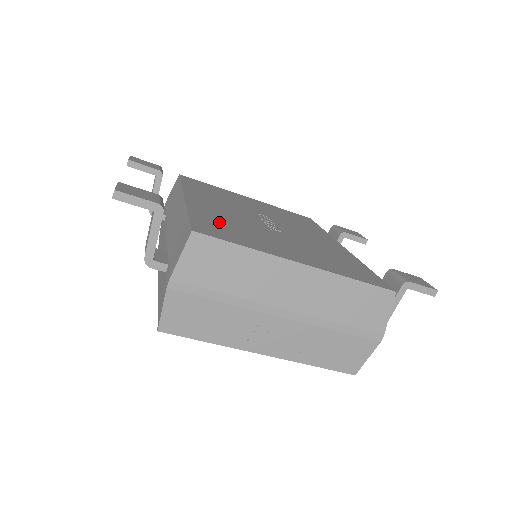
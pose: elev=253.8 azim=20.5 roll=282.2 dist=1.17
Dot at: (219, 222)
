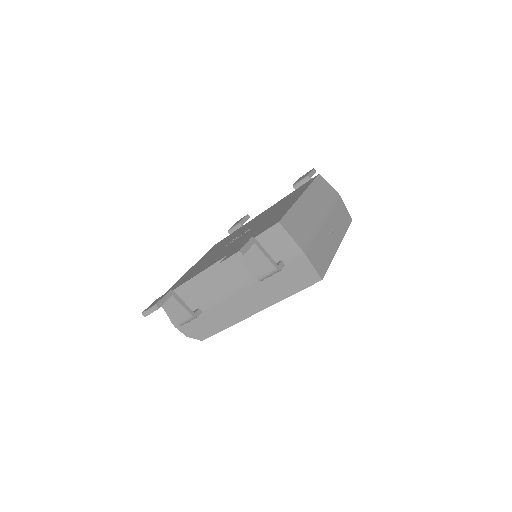
Dot at: occluded
